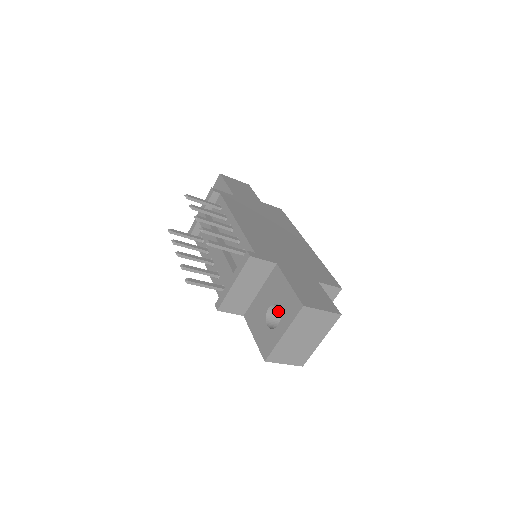
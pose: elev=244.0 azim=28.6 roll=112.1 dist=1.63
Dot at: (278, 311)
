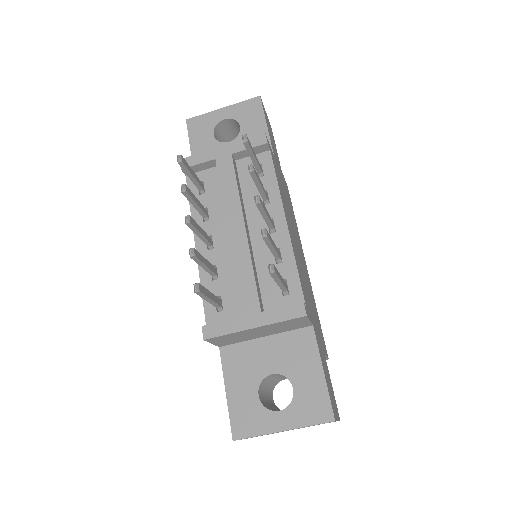
Dot at: (274, 376)
